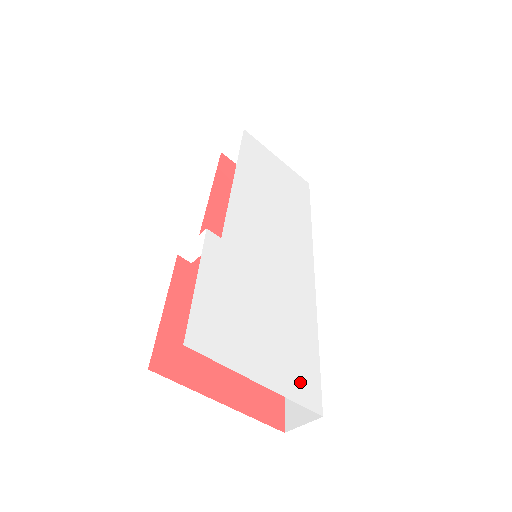
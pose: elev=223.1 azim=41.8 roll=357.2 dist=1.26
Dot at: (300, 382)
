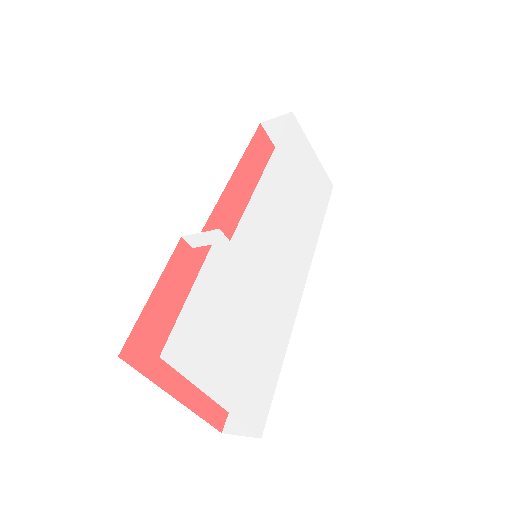
Dot at: (253, 403)
